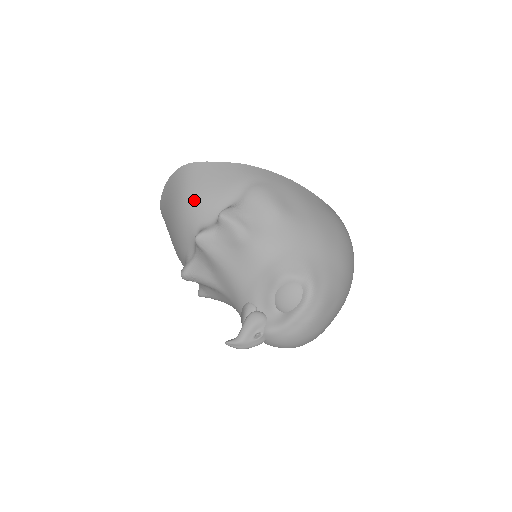
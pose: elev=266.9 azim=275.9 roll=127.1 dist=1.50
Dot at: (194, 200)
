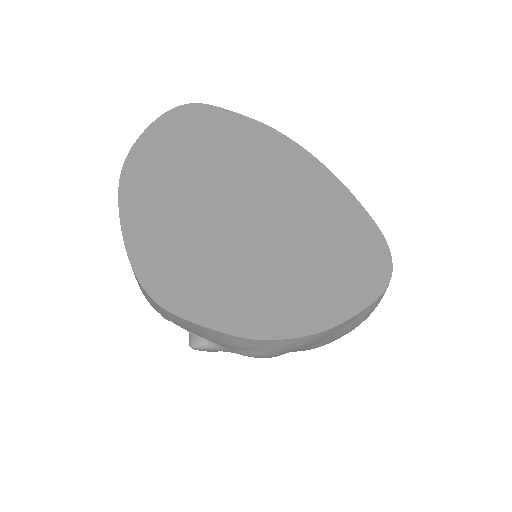
Dot at: occluded
